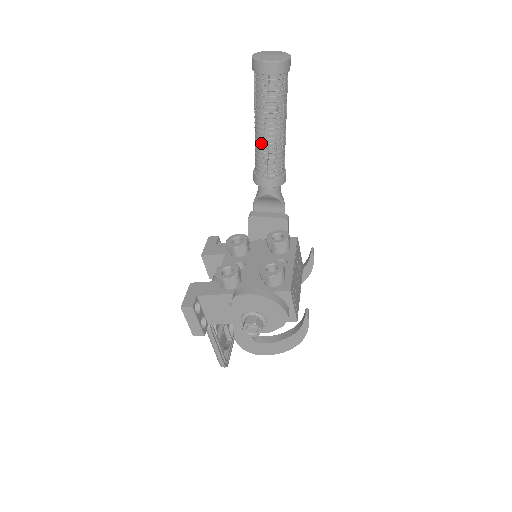
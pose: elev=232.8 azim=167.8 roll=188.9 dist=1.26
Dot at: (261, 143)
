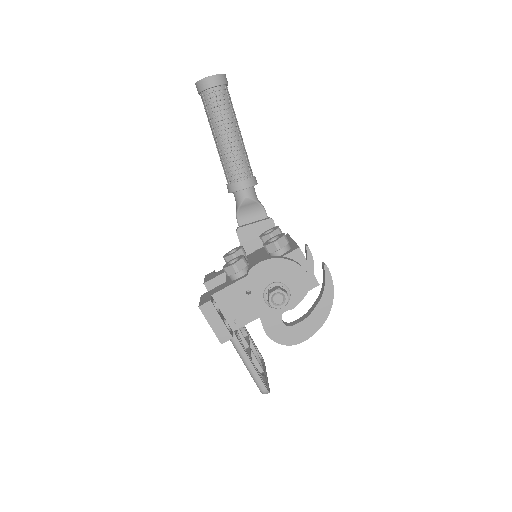
Dot at: (225, 150)
